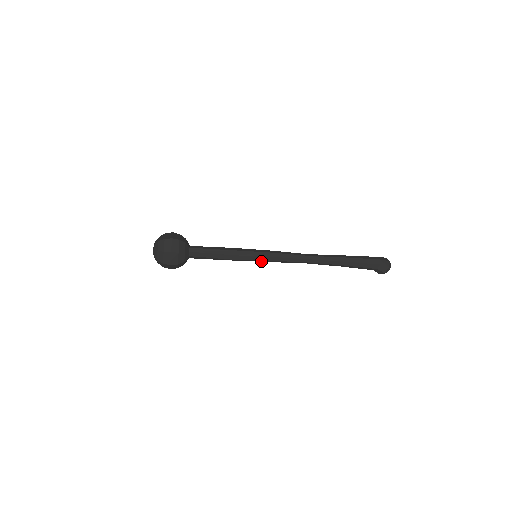
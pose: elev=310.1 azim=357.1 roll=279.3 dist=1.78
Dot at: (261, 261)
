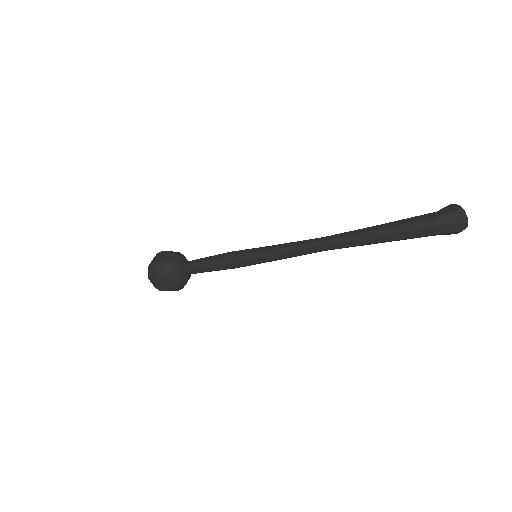
Dot at: occluded
